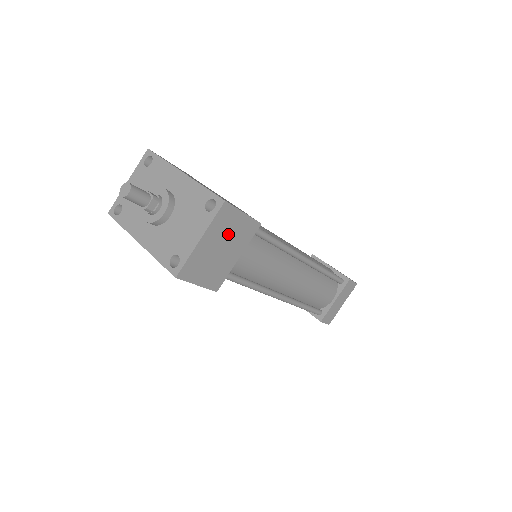
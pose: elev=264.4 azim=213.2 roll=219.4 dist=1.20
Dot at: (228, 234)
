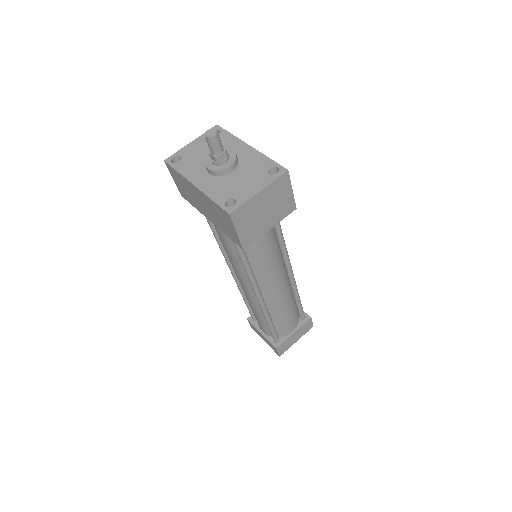
Dot at: (275, 201)
